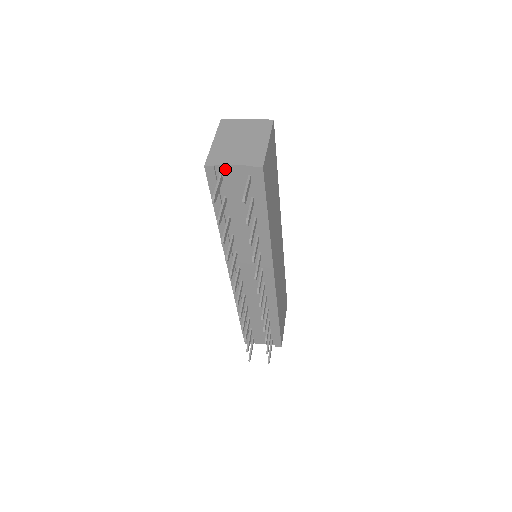
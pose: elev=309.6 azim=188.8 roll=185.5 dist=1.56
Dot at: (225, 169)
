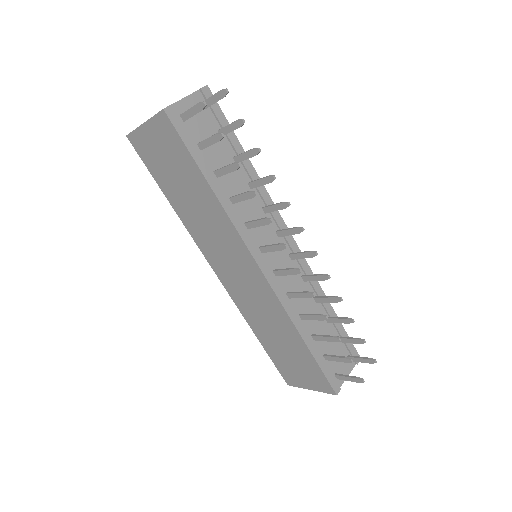
Dot at: (181, 106)
